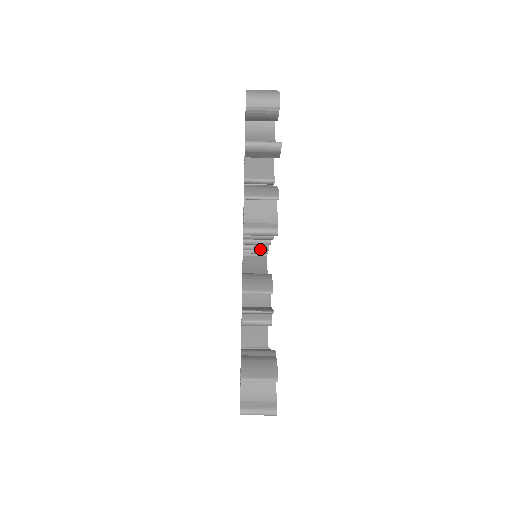
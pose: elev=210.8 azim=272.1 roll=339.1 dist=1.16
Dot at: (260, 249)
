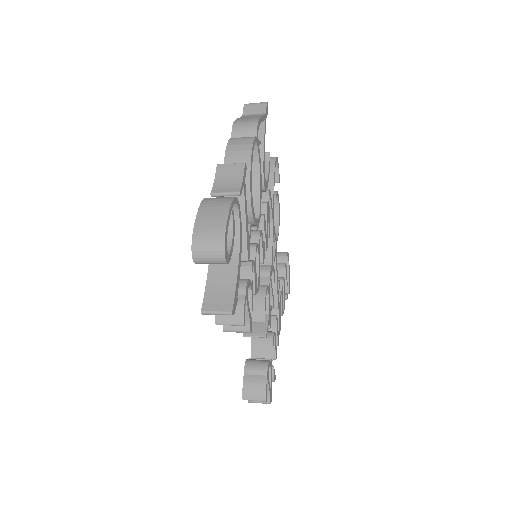
Dot at: occluded
